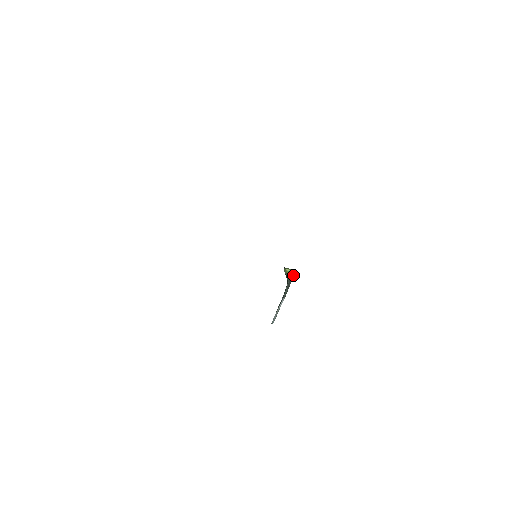
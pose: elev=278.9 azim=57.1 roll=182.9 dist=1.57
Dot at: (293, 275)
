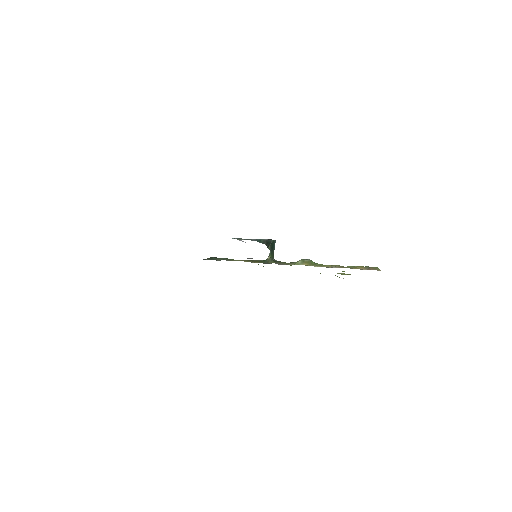
Dot at: (274, 244)
